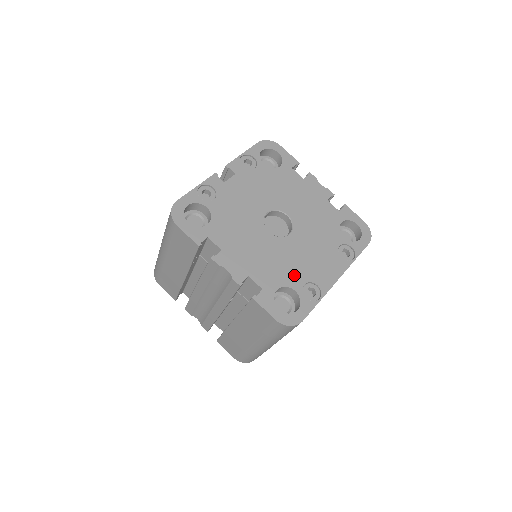
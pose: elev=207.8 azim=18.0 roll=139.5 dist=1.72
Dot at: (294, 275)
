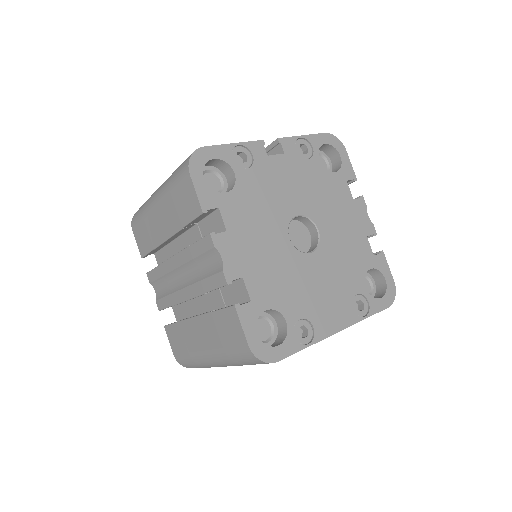
Dot at: (294, 302)
